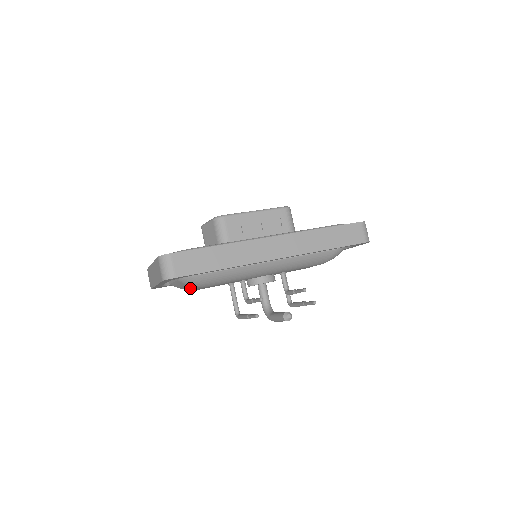
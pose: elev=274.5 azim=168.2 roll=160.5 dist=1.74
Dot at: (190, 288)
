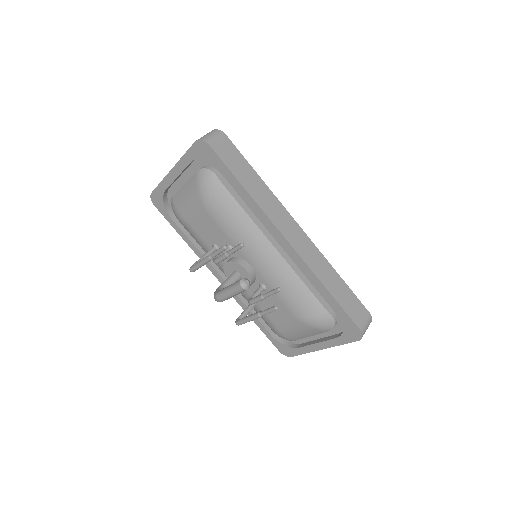
Dot at: (189, 203)
